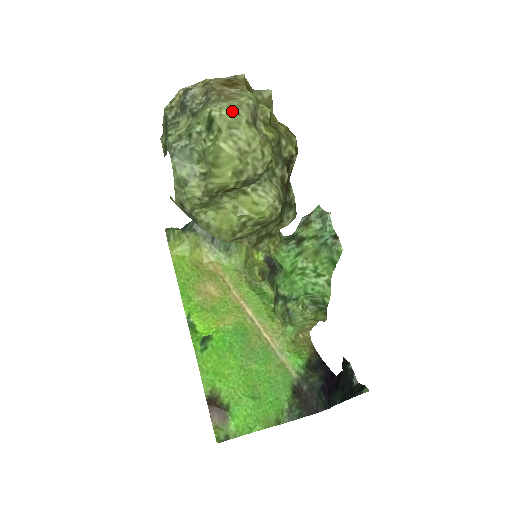
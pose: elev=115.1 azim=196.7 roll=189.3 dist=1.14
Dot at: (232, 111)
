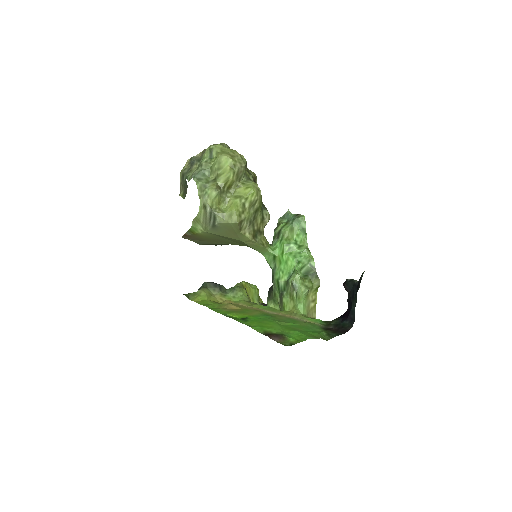
Dot at: (220, 144)
